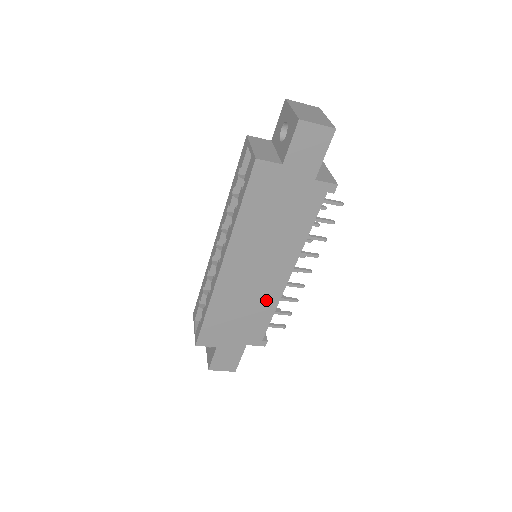
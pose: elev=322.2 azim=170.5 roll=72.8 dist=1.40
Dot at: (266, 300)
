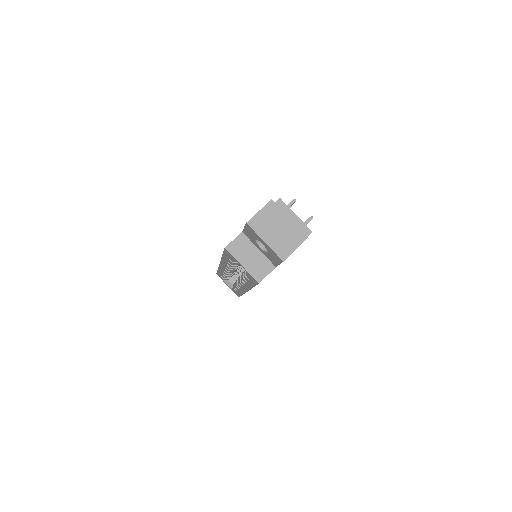
Dot at: occluded
